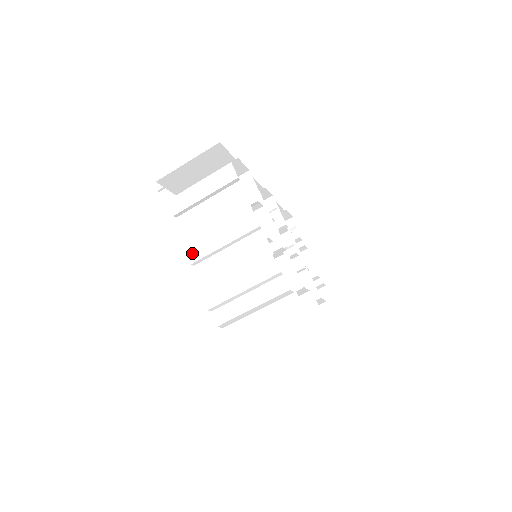
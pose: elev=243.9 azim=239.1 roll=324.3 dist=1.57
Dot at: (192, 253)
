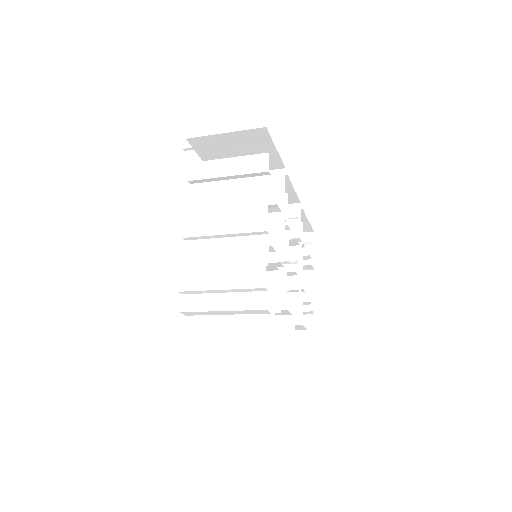
Dot at: (189, 227)
